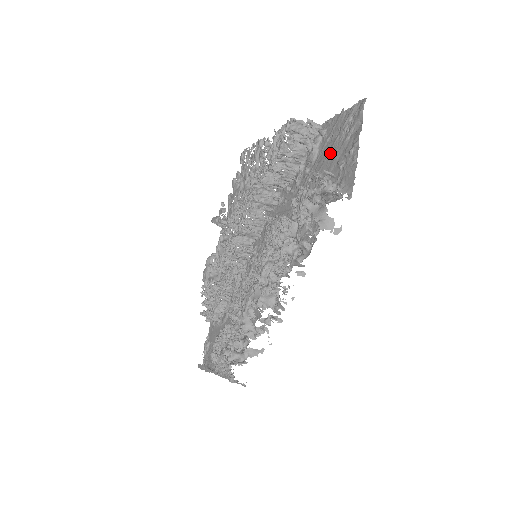
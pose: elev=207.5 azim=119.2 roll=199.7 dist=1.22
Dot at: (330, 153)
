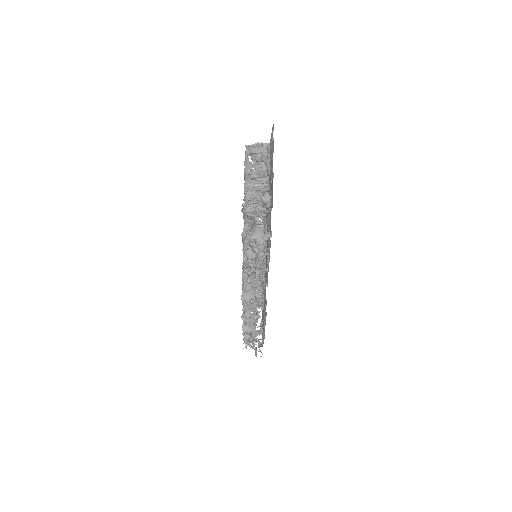
Dot at: (270, 169)
